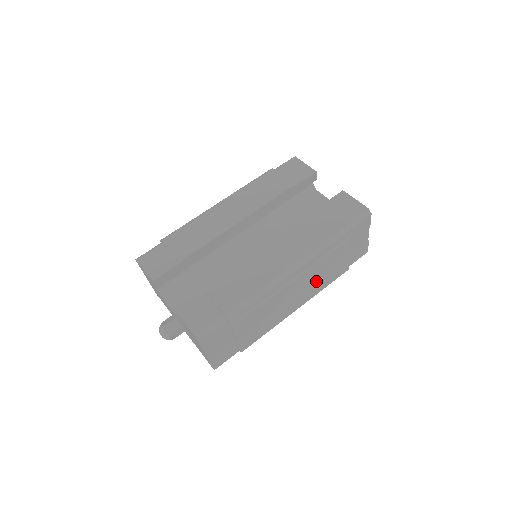
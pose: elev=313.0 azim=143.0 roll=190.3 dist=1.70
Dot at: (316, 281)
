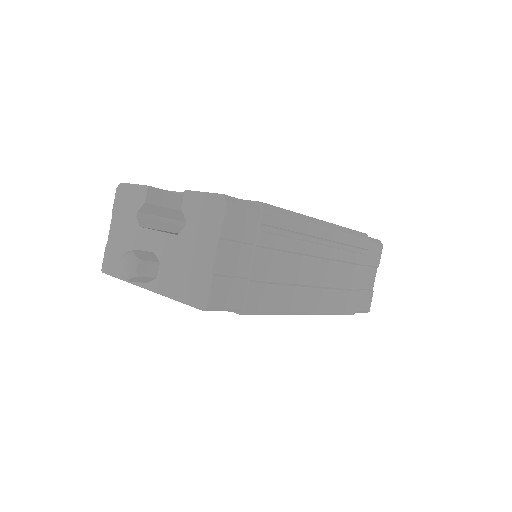
Dot at: (332, 286)
